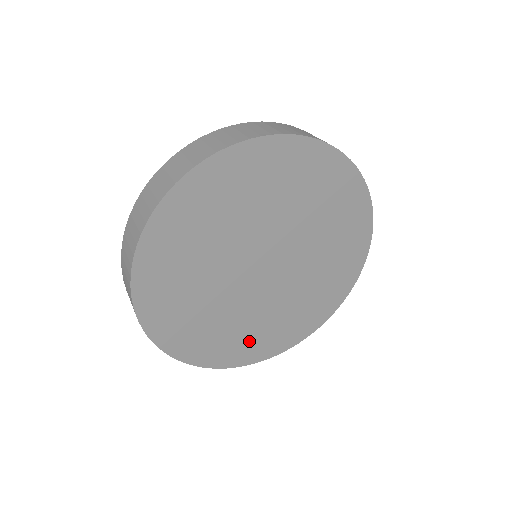
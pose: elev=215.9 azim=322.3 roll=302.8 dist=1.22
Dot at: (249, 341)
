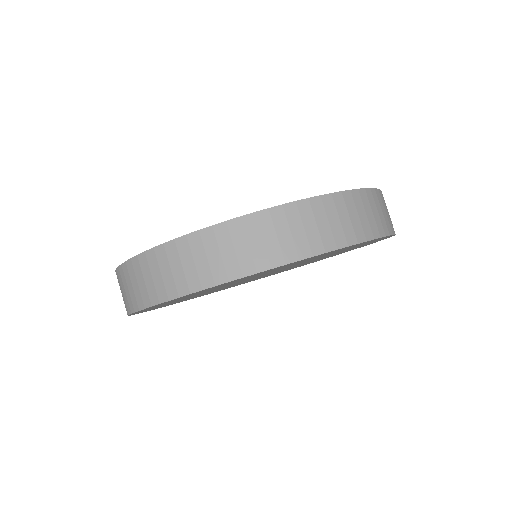
Dot at: occluded
